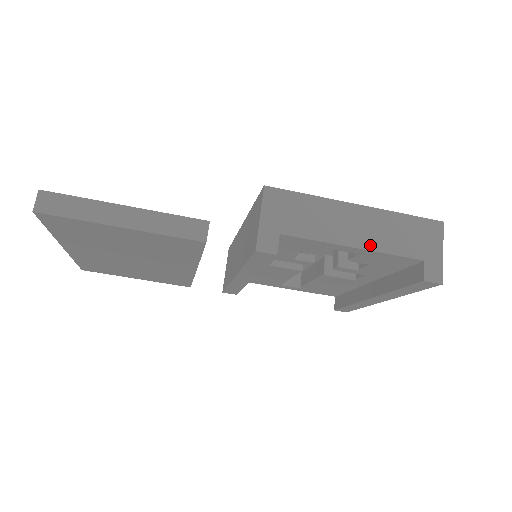
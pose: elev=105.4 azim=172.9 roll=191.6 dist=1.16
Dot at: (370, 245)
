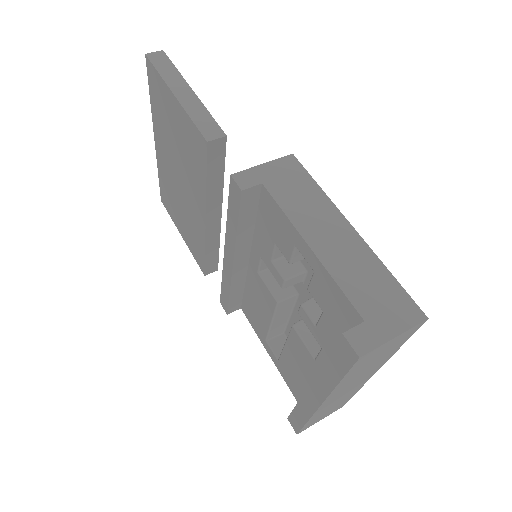
Dot at: (326, 258)
